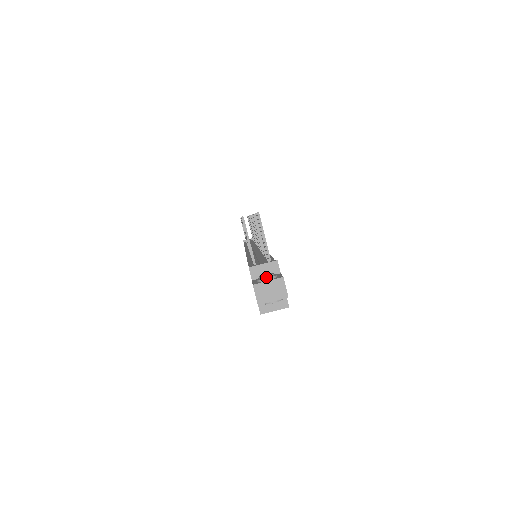
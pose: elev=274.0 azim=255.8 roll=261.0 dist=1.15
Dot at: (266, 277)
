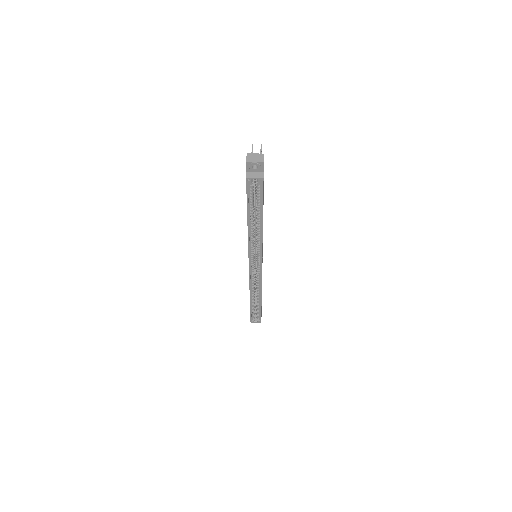
Dot at: (255, 153)
